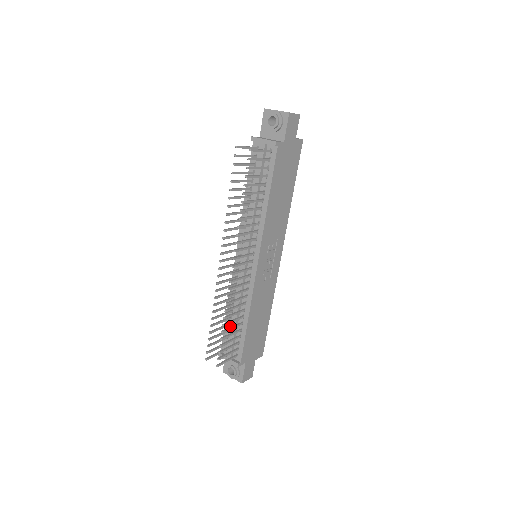
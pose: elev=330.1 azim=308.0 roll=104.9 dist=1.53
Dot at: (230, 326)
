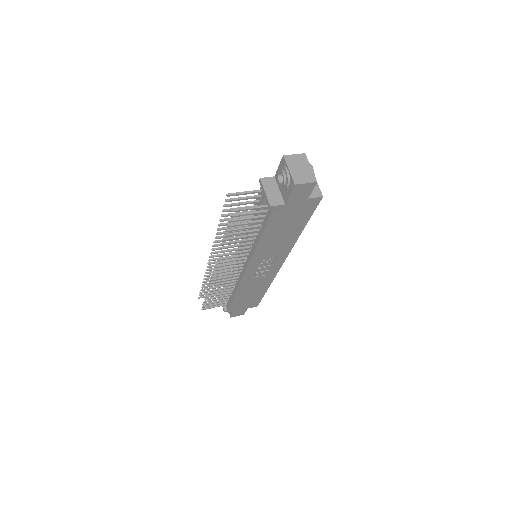
Dot at: occluded
